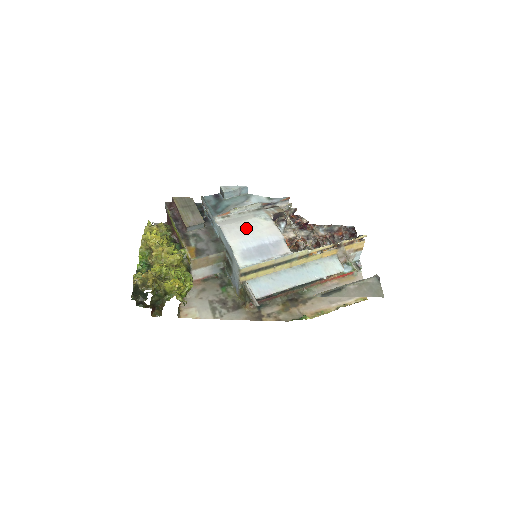
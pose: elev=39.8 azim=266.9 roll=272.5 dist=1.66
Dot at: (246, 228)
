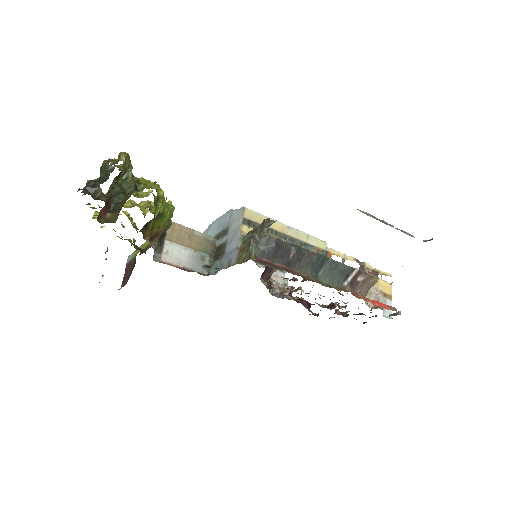
Dot at: occluded
